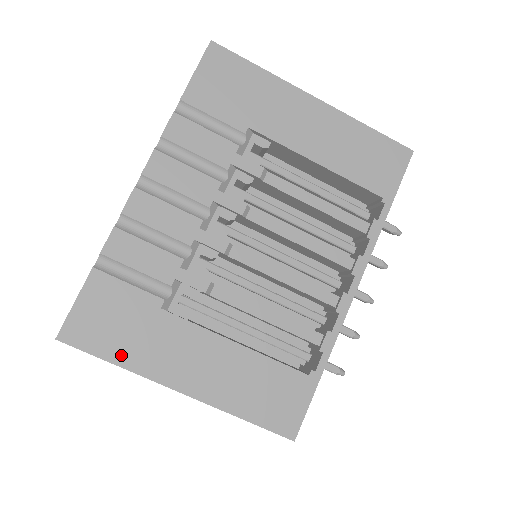
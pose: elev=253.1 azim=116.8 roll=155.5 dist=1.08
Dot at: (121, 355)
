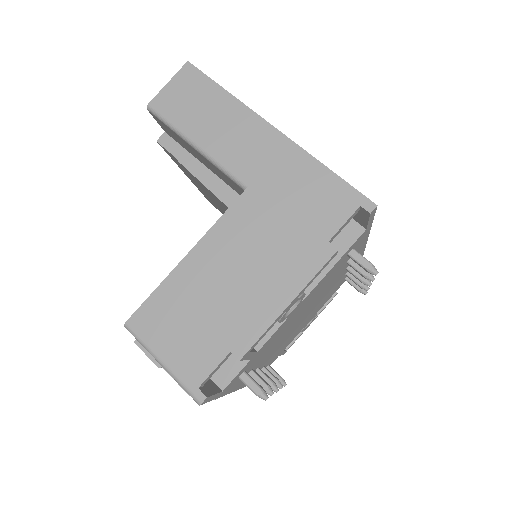
Dot at: occluded
